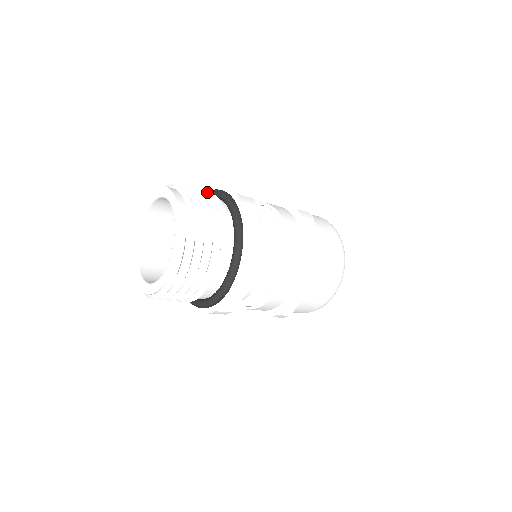
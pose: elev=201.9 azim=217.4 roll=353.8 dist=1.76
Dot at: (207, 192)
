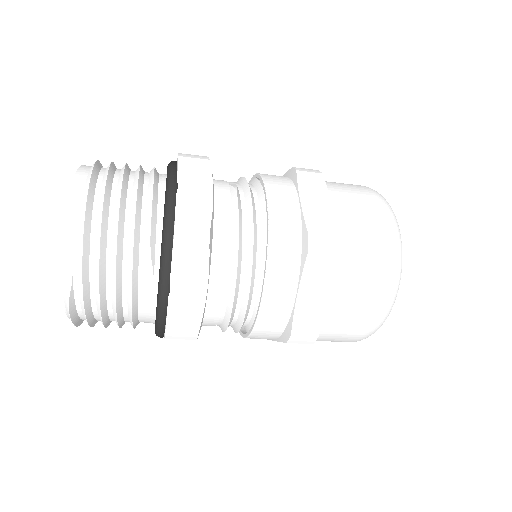
Dot at: (152, 187)
